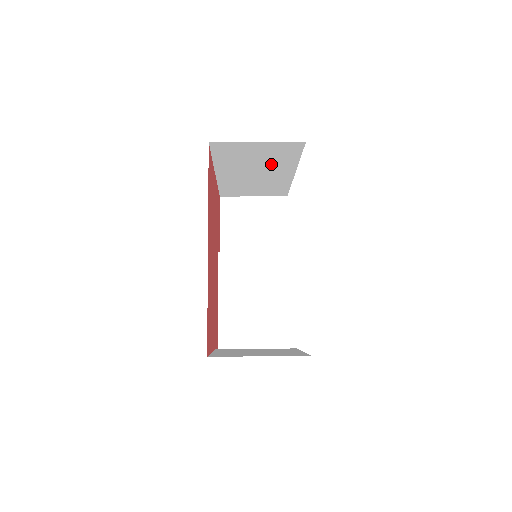
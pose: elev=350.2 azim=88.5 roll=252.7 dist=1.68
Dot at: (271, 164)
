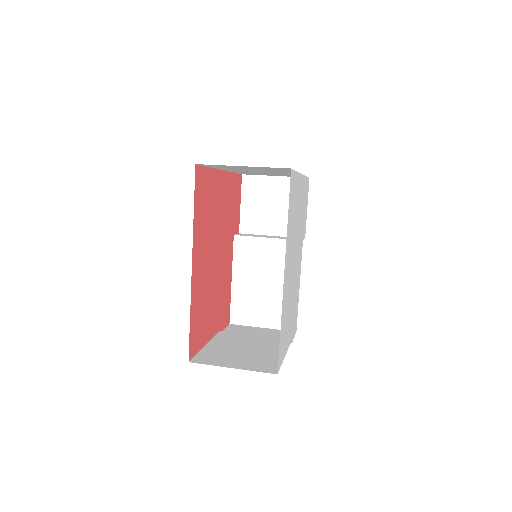
Dot at: occluded
